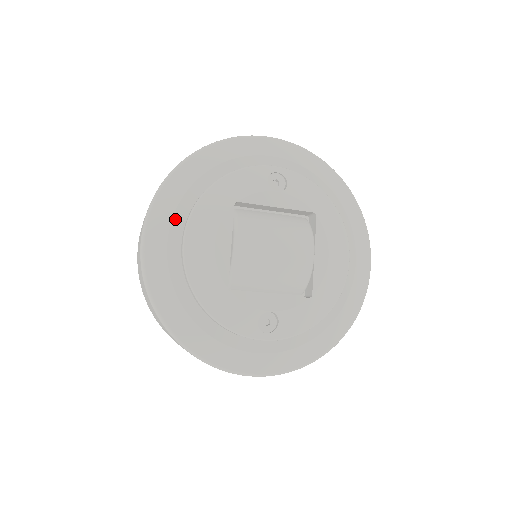
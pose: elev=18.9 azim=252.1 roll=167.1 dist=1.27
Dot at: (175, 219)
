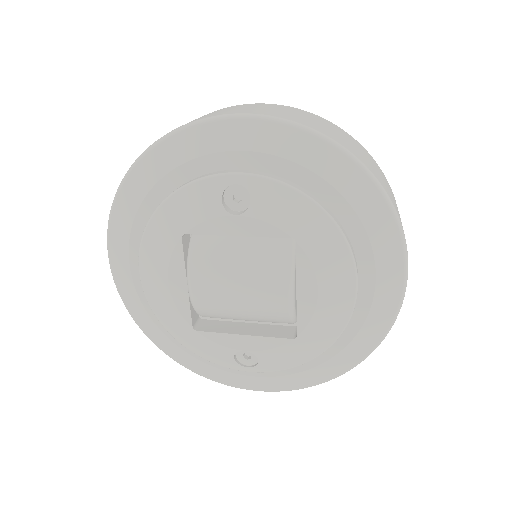
Dot at: (132, 246)
